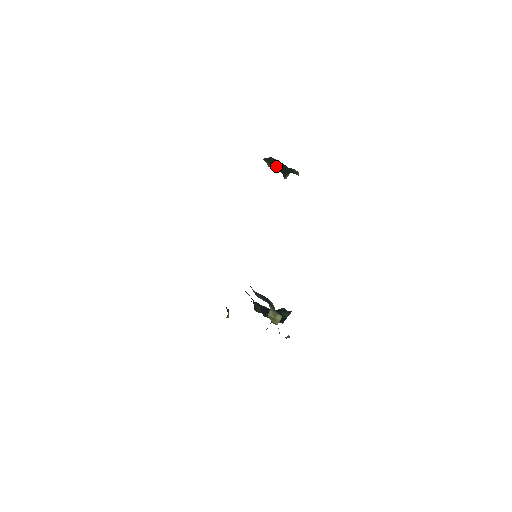
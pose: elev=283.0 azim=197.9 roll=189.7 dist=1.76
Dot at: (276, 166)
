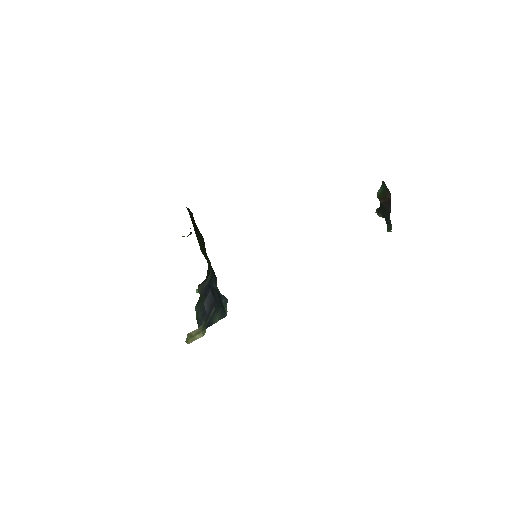
Dot at: (383, 201)
